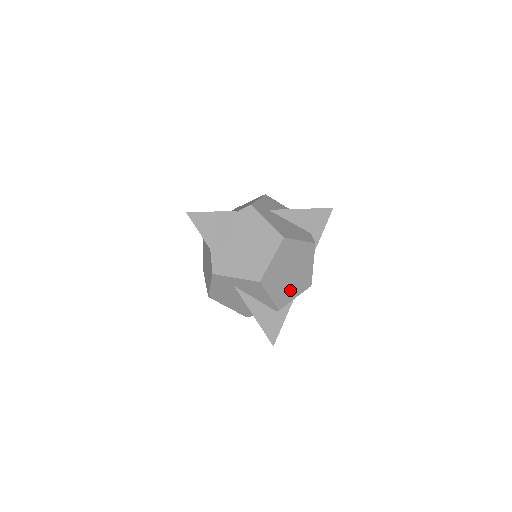
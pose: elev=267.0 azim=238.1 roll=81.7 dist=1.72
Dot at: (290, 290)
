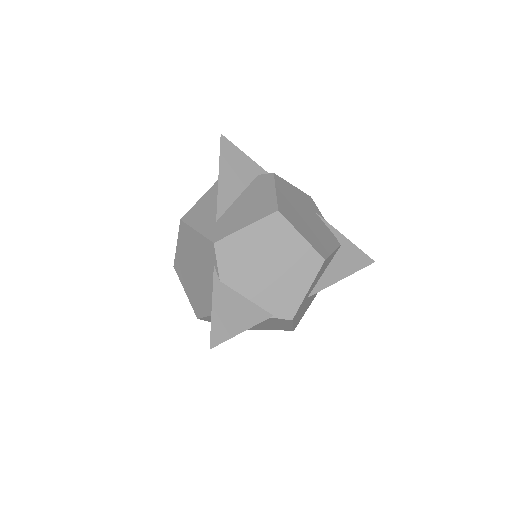
Dot at: occluded
